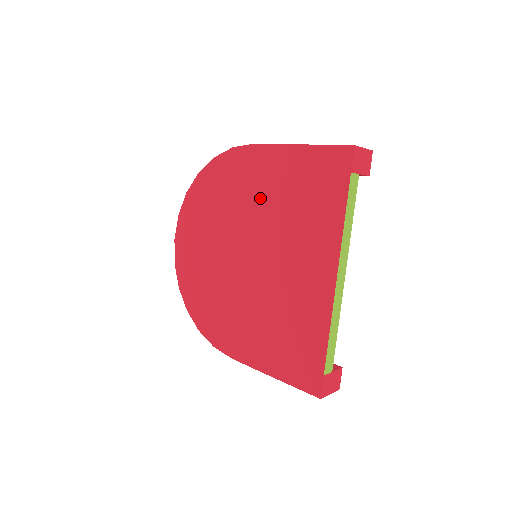
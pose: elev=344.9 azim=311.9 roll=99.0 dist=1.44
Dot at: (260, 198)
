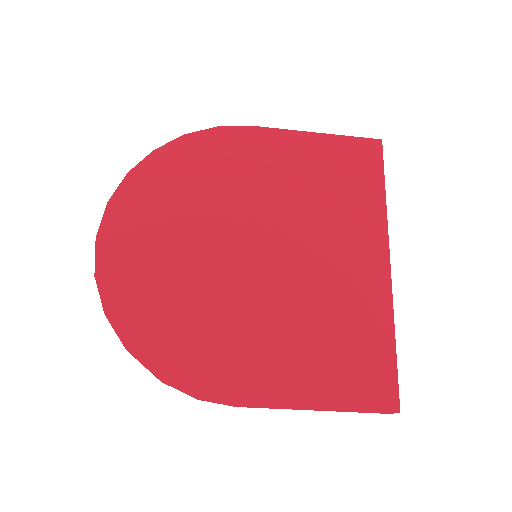
Dot at: (270, 182)
